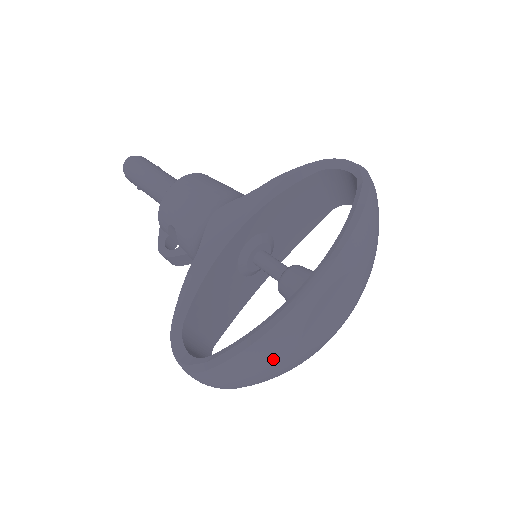
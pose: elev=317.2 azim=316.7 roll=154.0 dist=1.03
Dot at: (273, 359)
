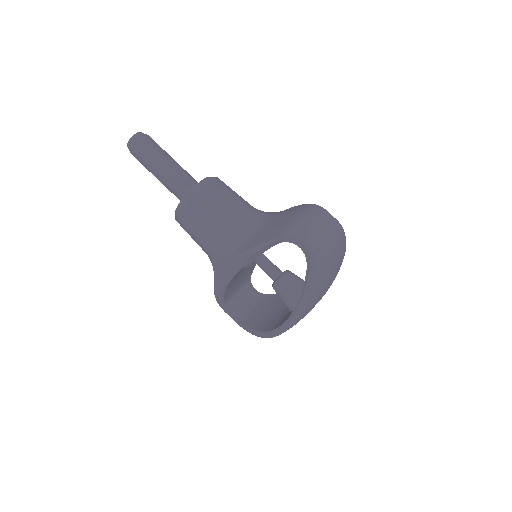
Dot at: occluded
